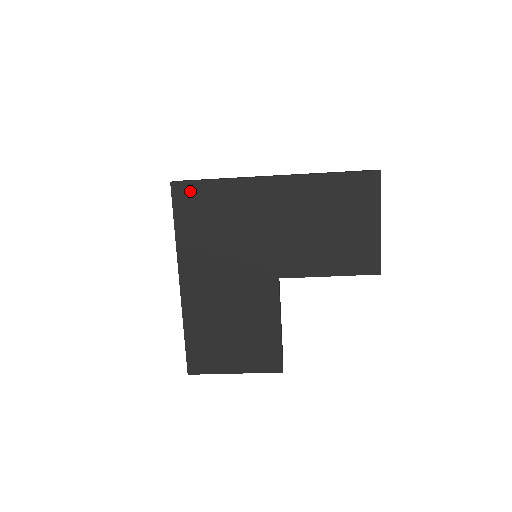
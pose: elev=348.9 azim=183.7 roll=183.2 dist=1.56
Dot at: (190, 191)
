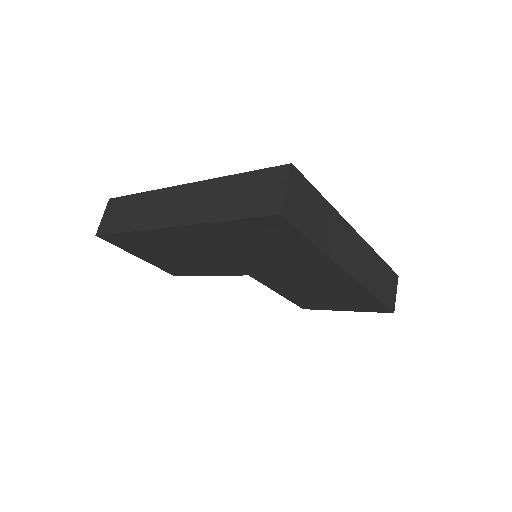
Dot at: (283, 229)
